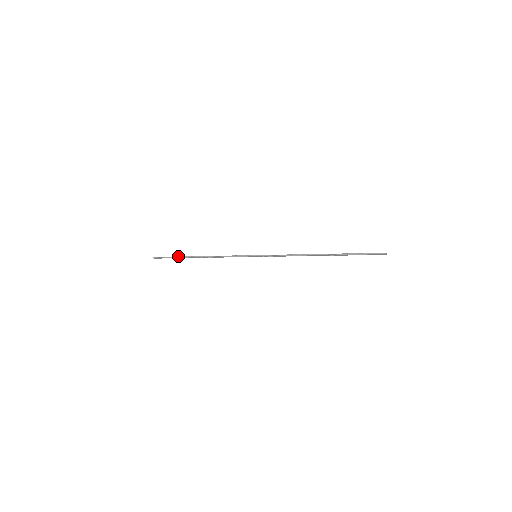
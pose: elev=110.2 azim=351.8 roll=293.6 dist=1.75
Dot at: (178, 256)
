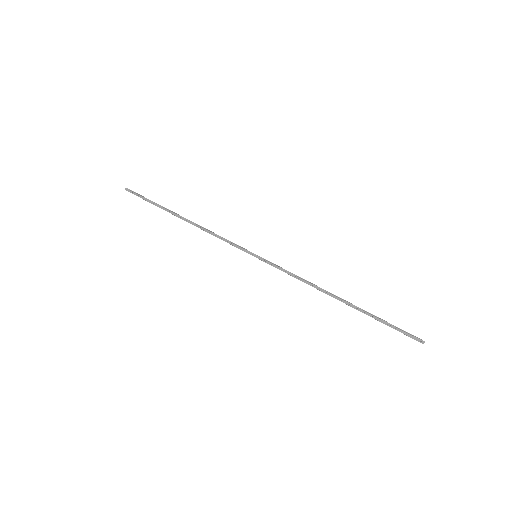
Dot at: occluded
